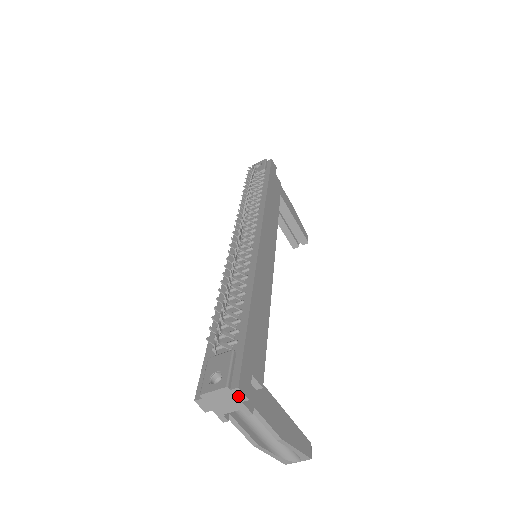
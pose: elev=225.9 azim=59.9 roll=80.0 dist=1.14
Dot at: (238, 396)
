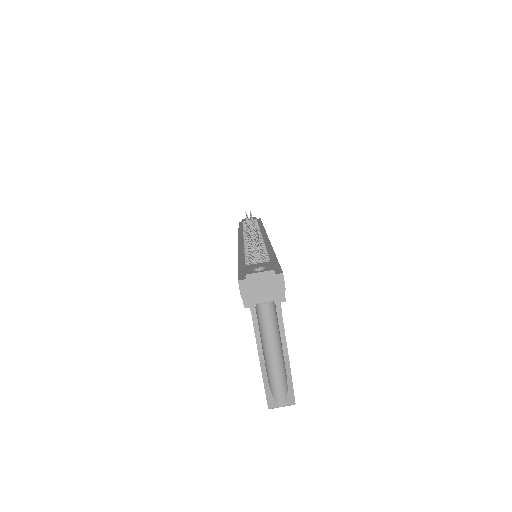
Dot at: (278, 283)
